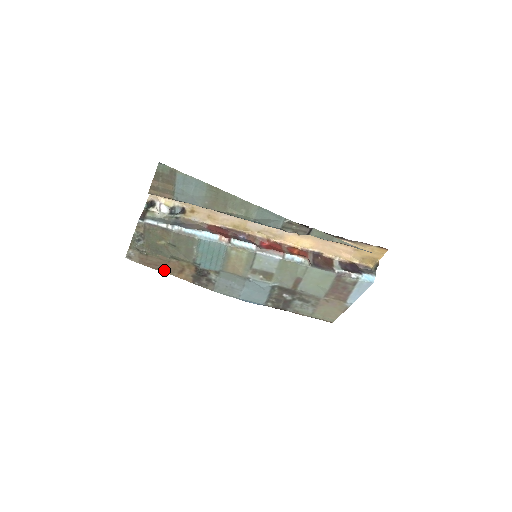
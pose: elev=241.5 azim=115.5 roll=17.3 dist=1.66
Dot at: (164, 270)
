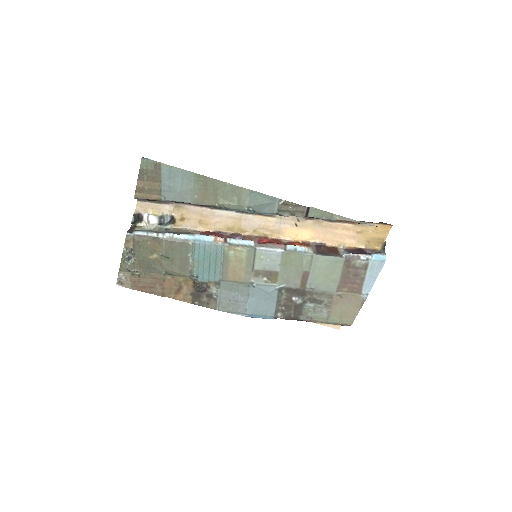
Dot at: (160, 292)
